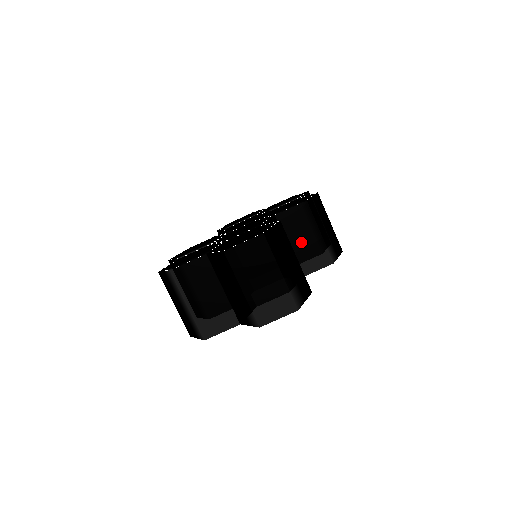
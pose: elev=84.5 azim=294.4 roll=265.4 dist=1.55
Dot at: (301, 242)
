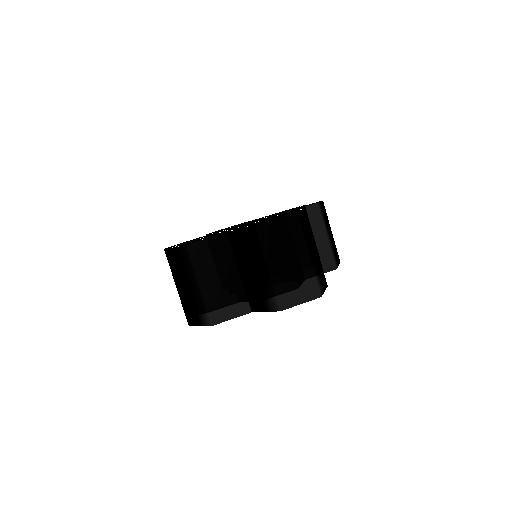
Dot at: occluded
